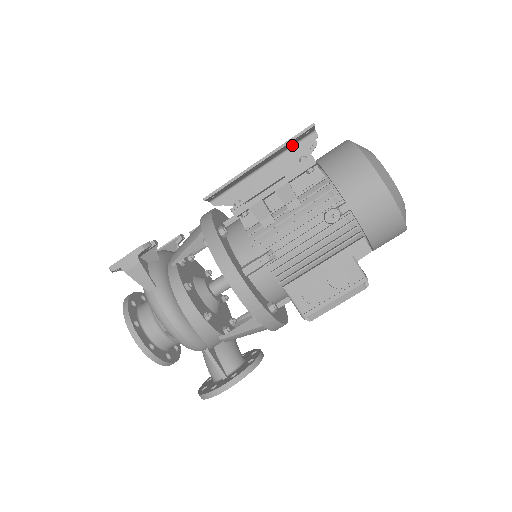
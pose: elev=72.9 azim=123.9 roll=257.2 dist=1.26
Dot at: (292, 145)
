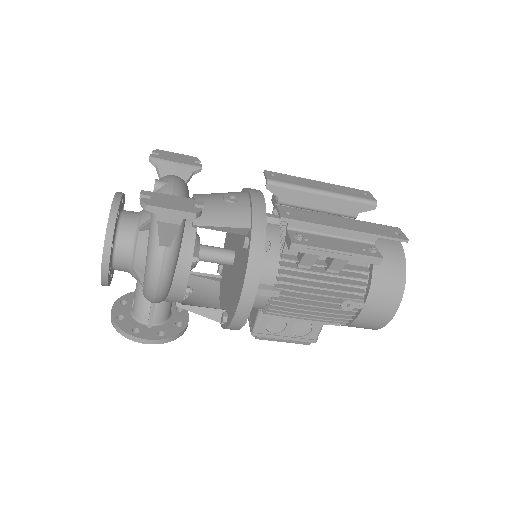
Dot at: (374, 225)
